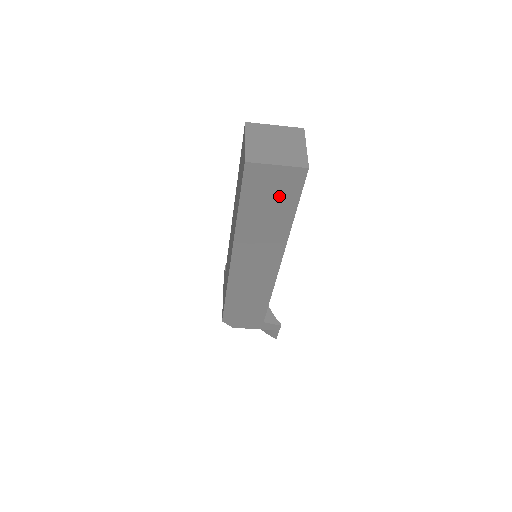
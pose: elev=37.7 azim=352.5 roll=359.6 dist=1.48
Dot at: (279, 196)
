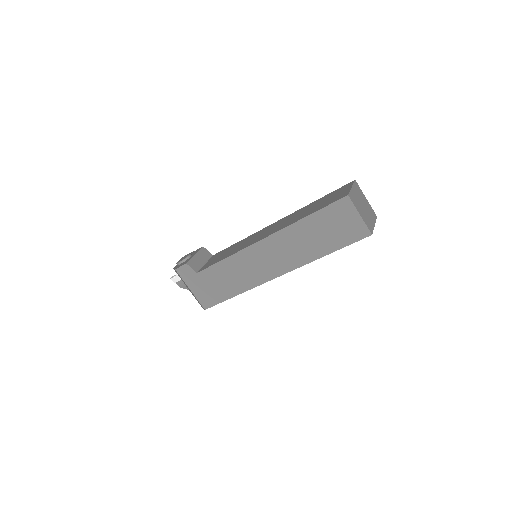
Dot at: occluded
